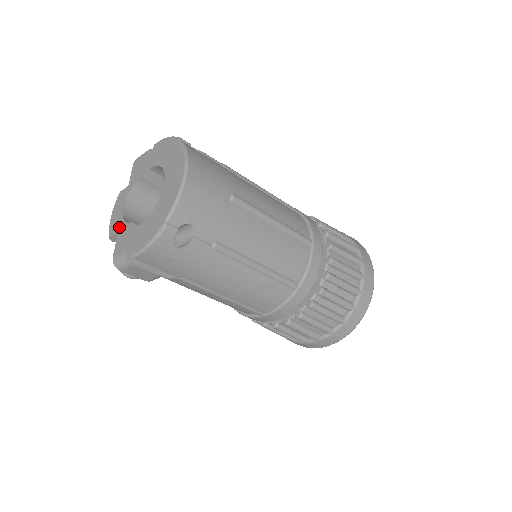
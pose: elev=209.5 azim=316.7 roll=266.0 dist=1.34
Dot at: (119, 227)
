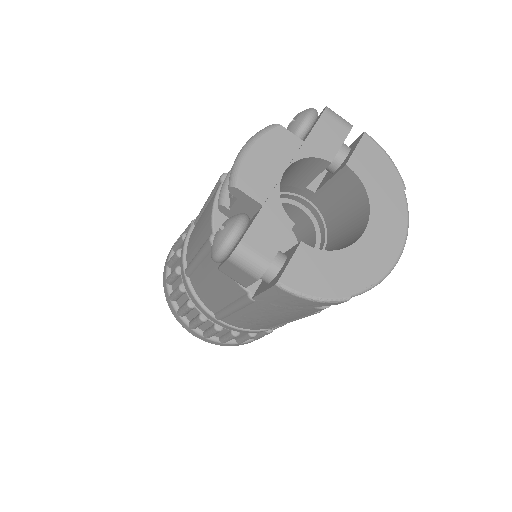
Dot at: (268, 200)
